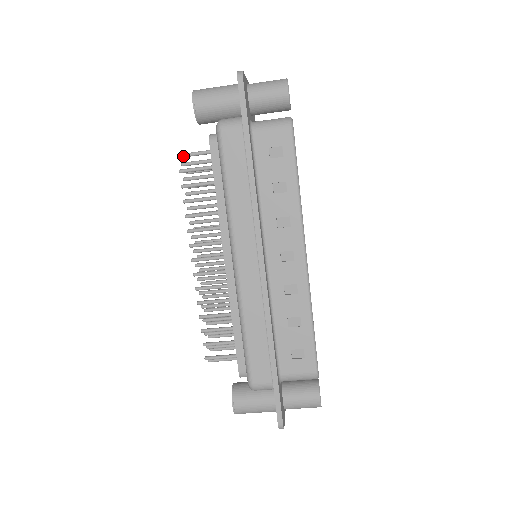
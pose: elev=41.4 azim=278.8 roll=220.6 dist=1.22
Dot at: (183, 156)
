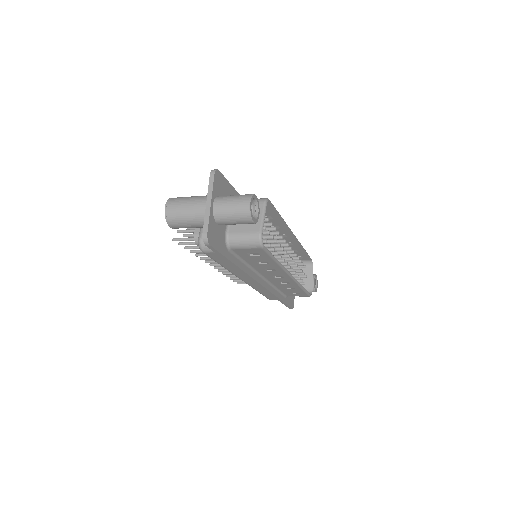
Dot at: occluded
